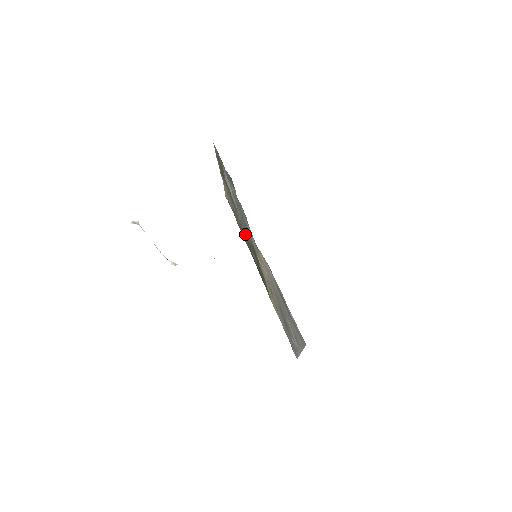
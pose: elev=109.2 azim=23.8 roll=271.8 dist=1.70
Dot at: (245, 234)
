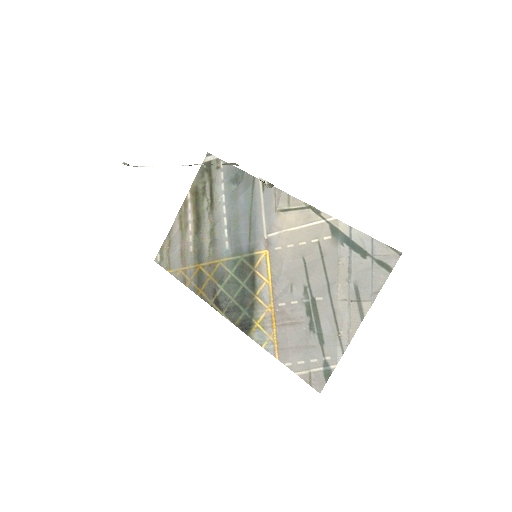
Dot at: (213, 264)
